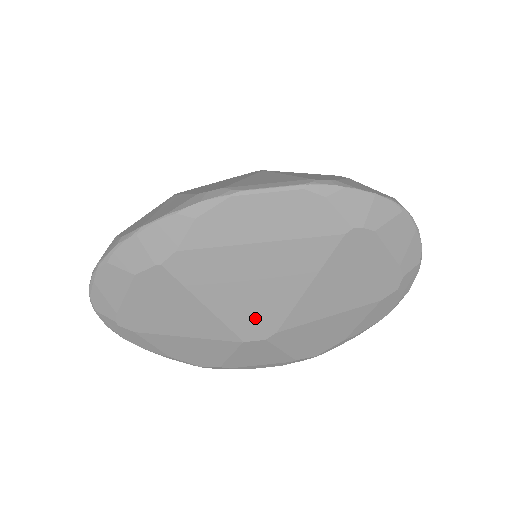
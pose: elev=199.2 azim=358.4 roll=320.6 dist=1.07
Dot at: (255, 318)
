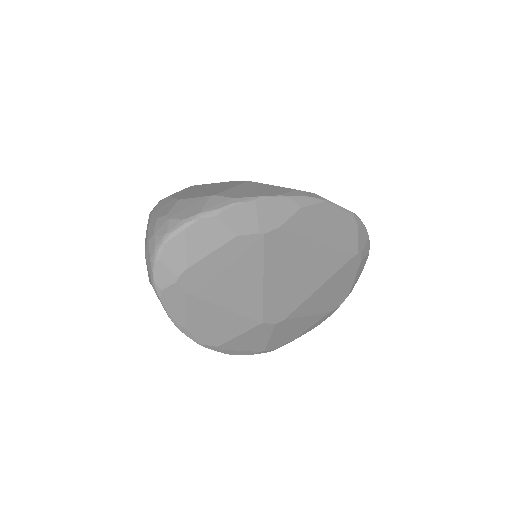
Dot at: (282, 303)
